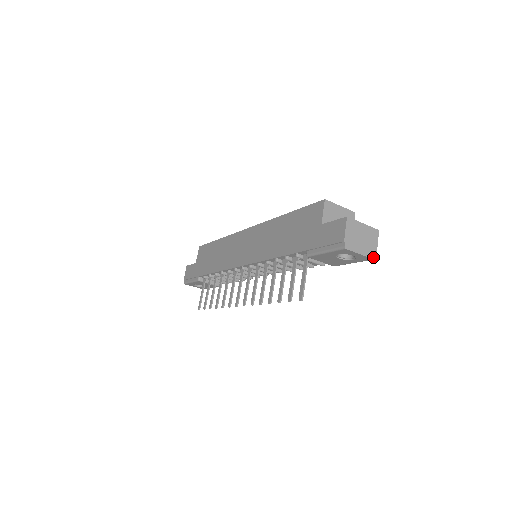
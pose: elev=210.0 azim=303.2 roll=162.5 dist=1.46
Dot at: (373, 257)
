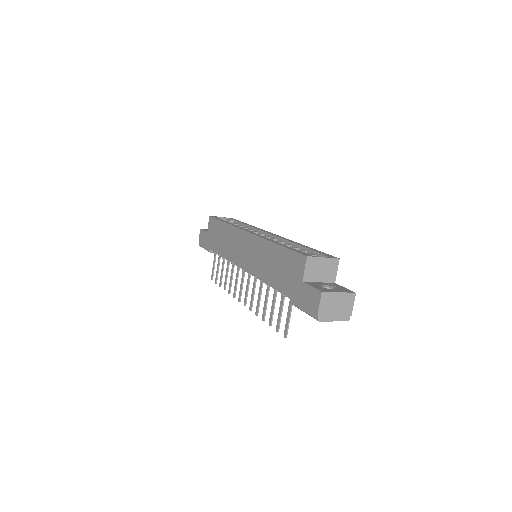
Dot at: (347, 319)
